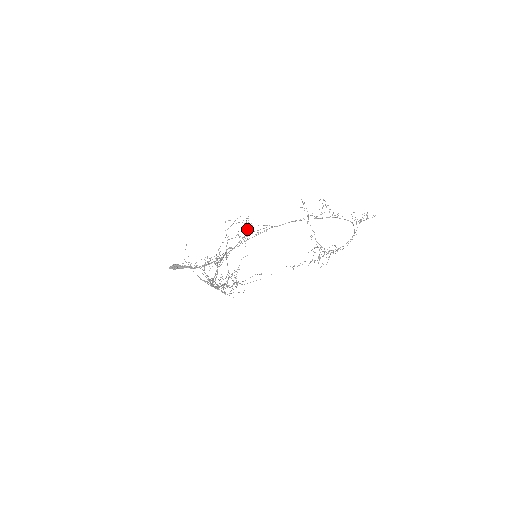
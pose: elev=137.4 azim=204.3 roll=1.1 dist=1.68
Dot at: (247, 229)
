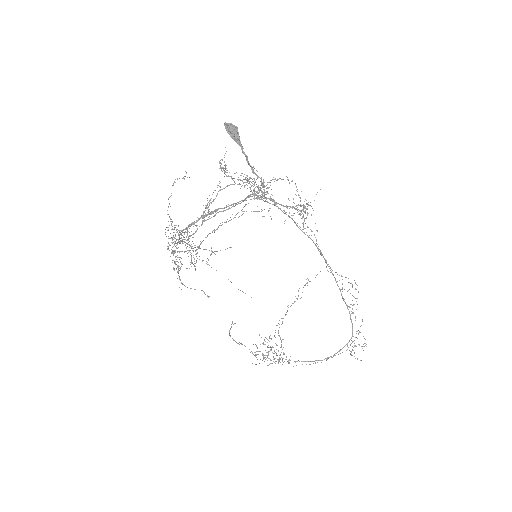
Dot at: (305, 207)
